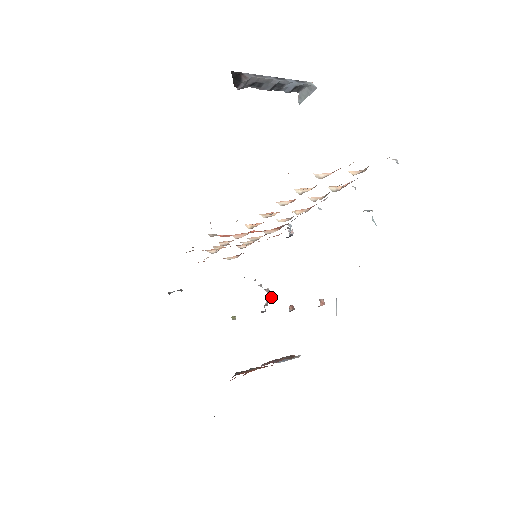
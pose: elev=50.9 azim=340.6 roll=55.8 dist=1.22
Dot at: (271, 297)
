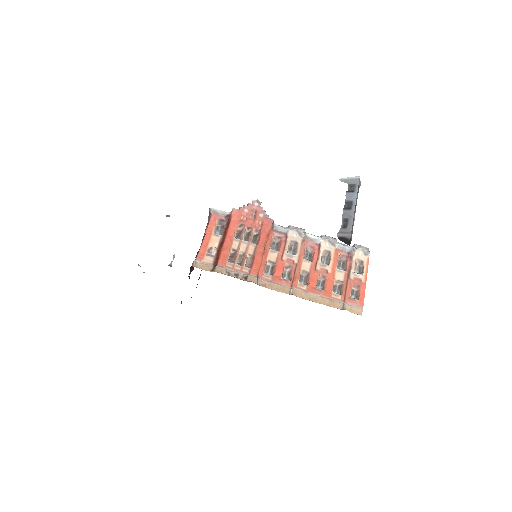
Dot at: occluded
